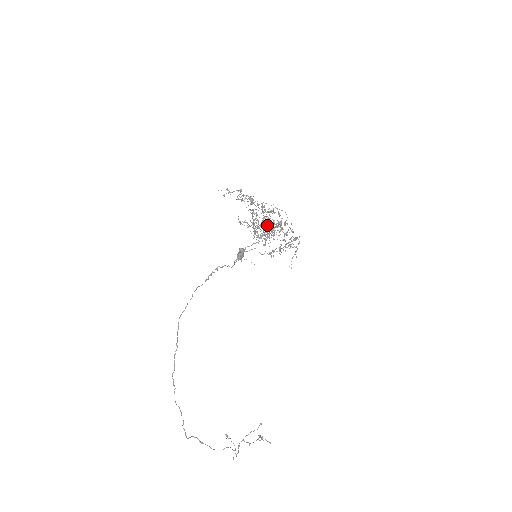
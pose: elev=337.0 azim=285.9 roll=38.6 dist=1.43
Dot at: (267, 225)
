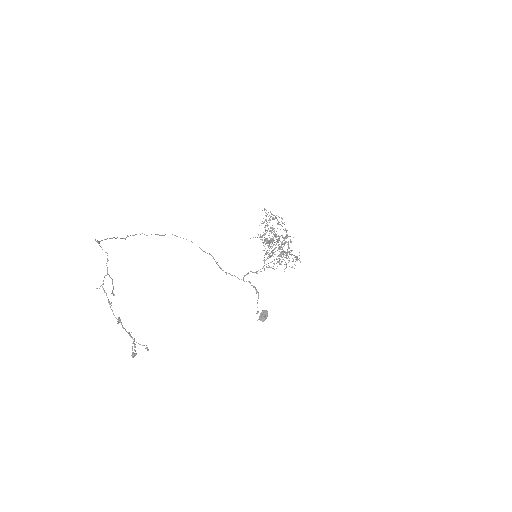
Dot at: (280, 255)
